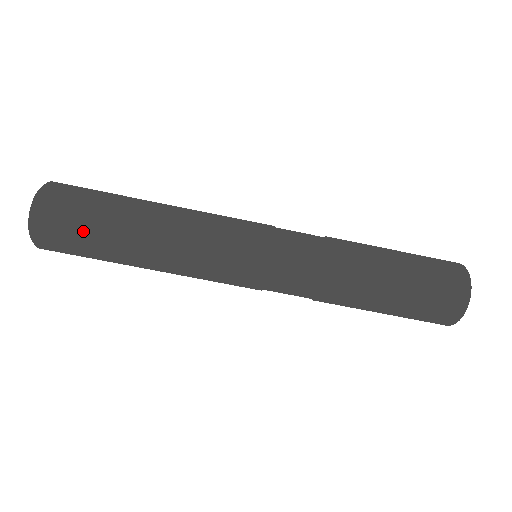
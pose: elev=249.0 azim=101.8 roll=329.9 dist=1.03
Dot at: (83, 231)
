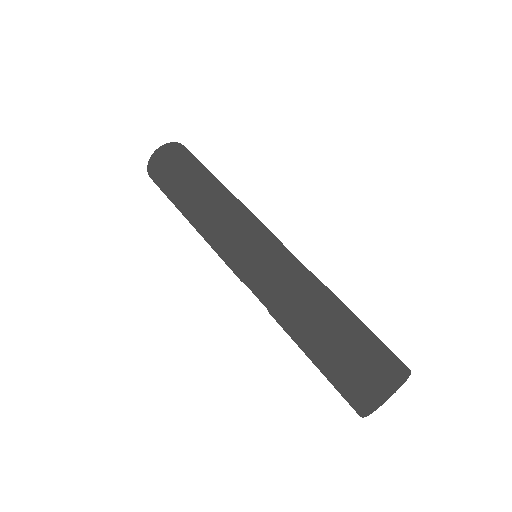
Dot at: (172, 170)
